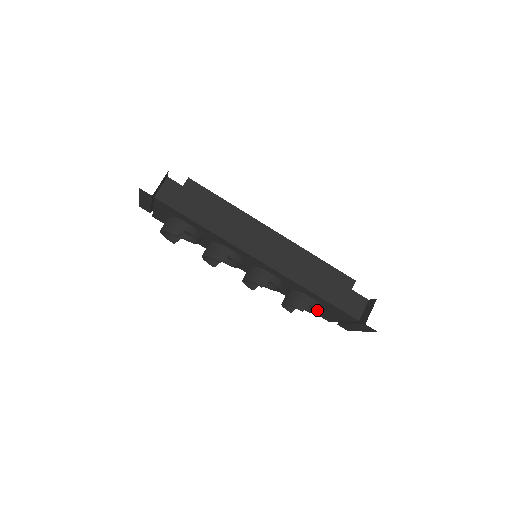
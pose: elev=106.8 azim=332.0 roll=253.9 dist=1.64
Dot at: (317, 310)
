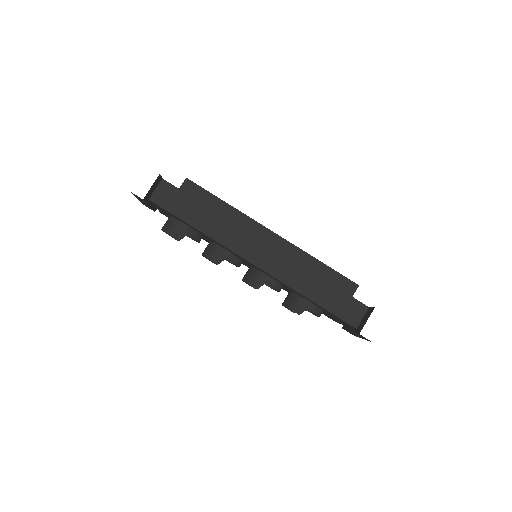
Dot at: (316, 314)
